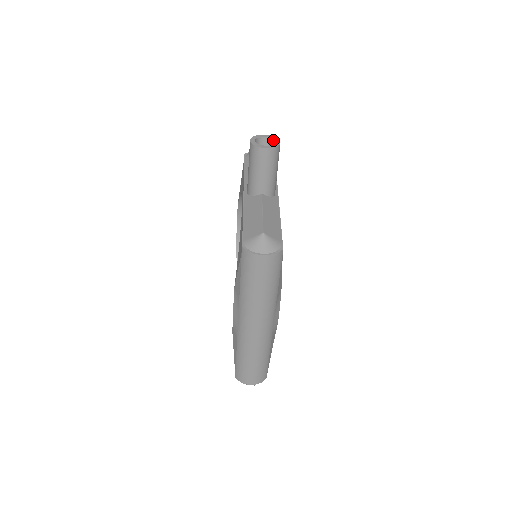
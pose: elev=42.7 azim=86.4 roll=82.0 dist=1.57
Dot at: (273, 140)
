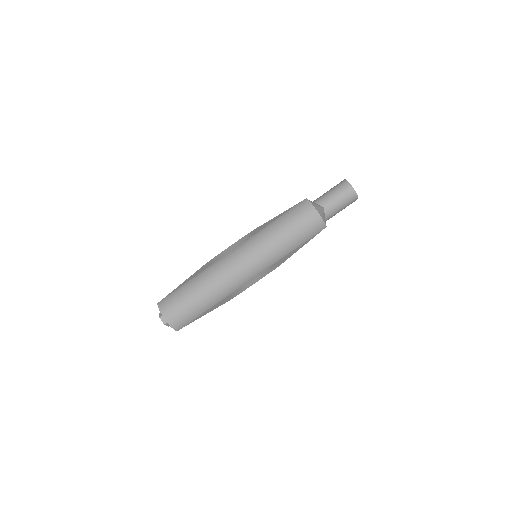
Dot at: occluded
